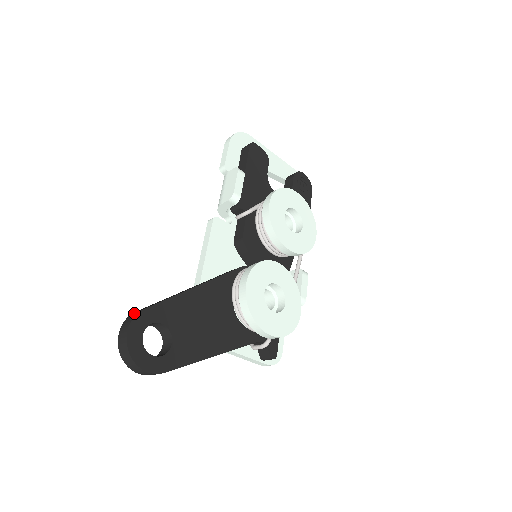
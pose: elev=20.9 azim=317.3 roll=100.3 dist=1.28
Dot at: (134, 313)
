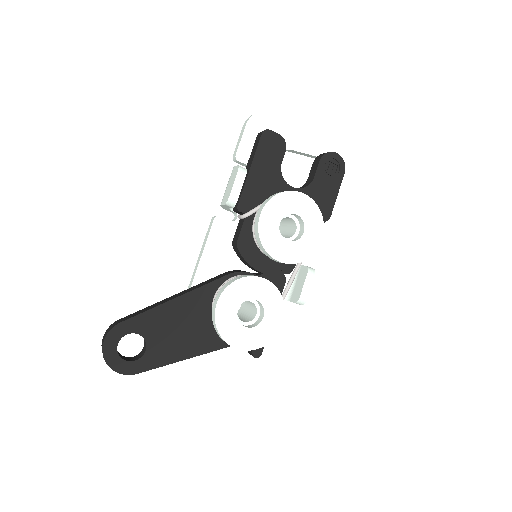
Dot at: (114, 324)
